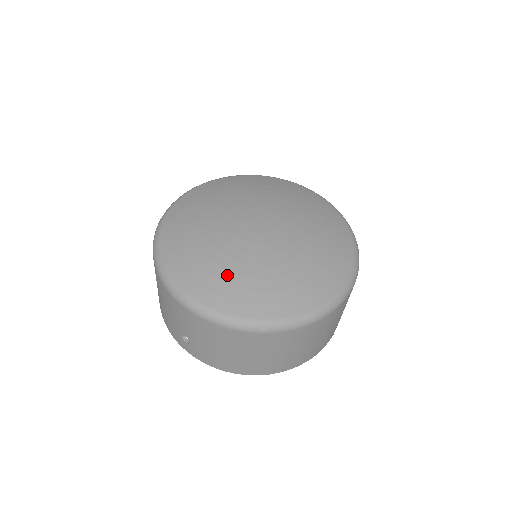
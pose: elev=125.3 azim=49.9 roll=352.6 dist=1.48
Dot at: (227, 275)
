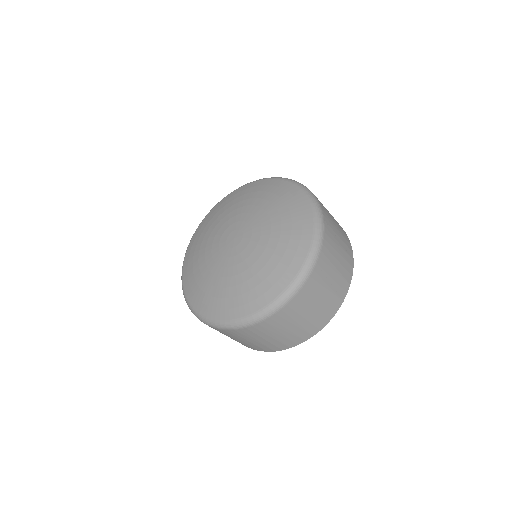
Dot at: (213, 289)
